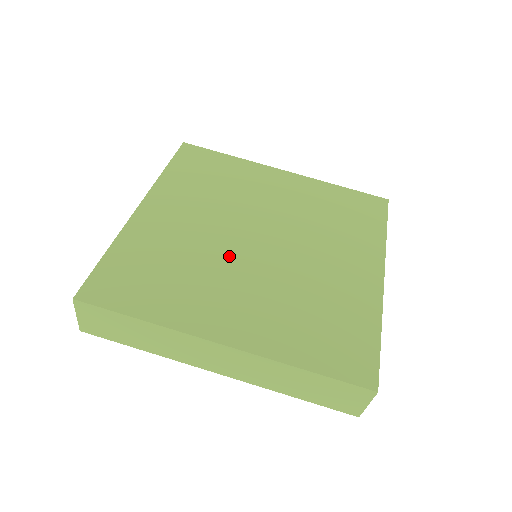
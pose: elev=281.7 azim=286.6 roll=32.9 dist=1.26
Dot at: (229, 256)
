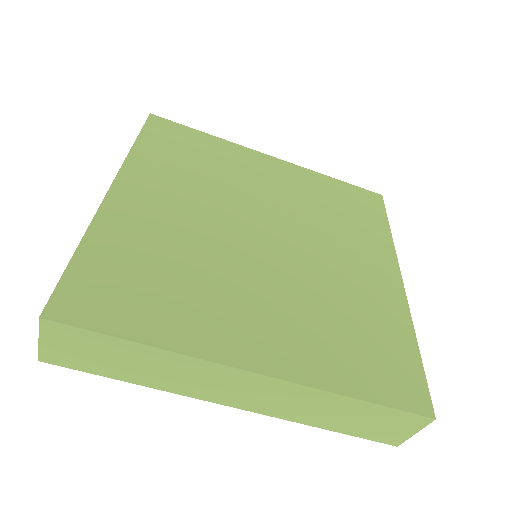
Dot at: (236, 256)
